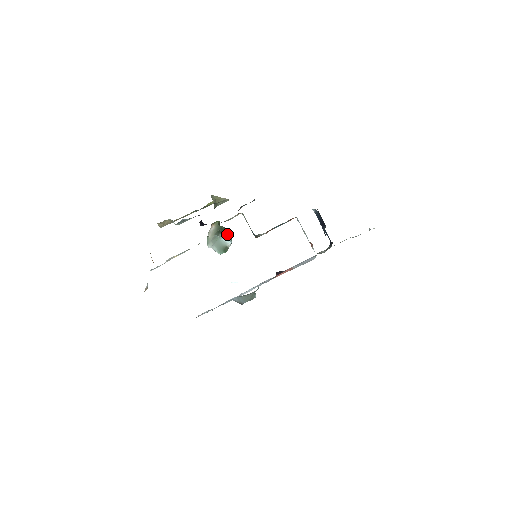
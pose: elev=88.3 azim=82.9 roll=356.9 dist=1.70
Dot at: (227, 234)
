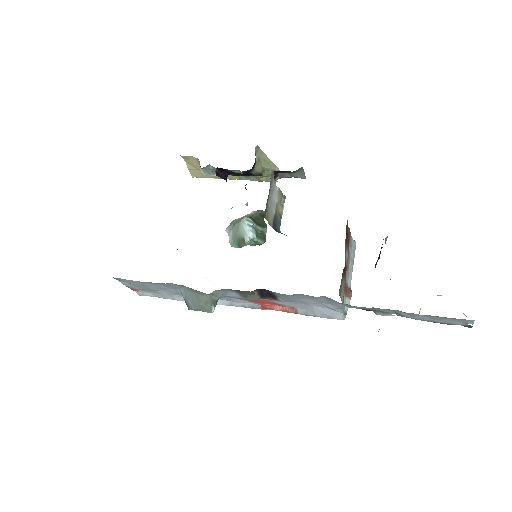
Dot at: (260, 230)
